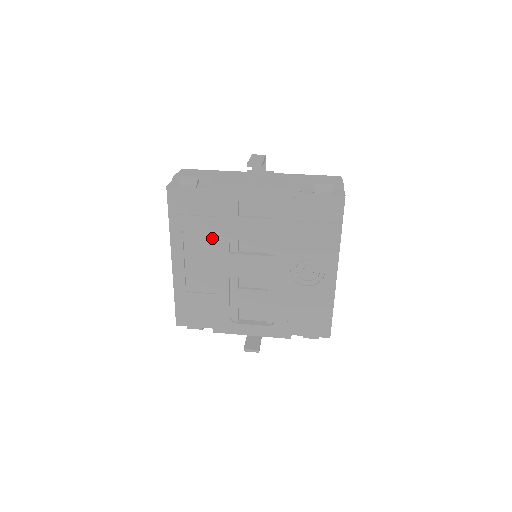
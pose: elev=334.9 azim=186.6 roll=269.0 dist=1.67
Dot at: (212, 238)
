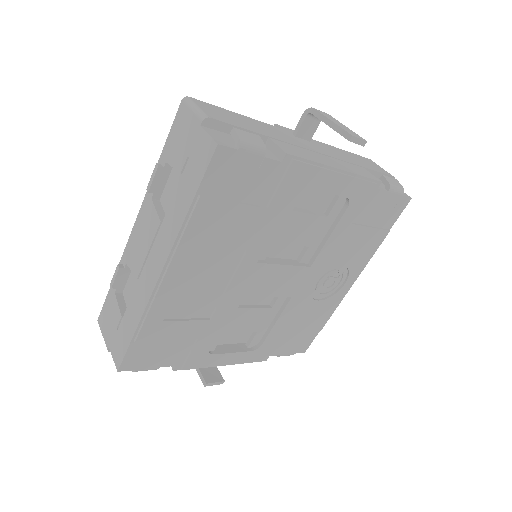
Dot at: (244, 239)
